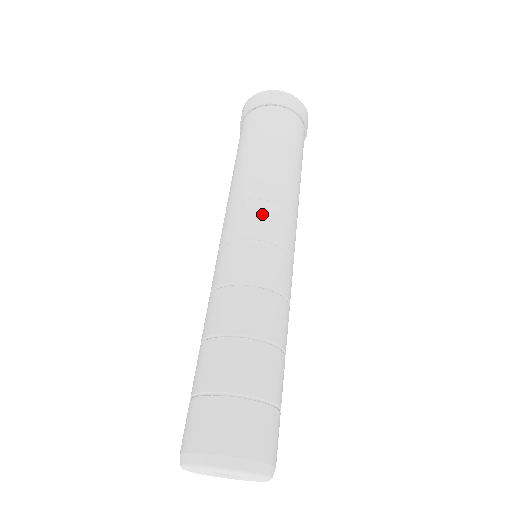
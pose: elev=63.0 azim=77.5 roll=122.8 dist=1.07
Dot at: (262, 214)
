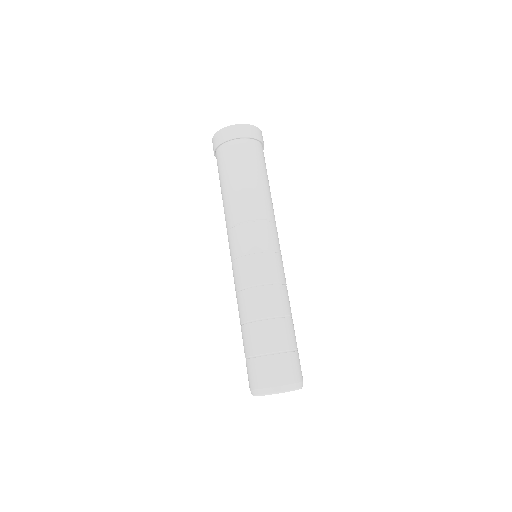
Dot at: (248, 234)
